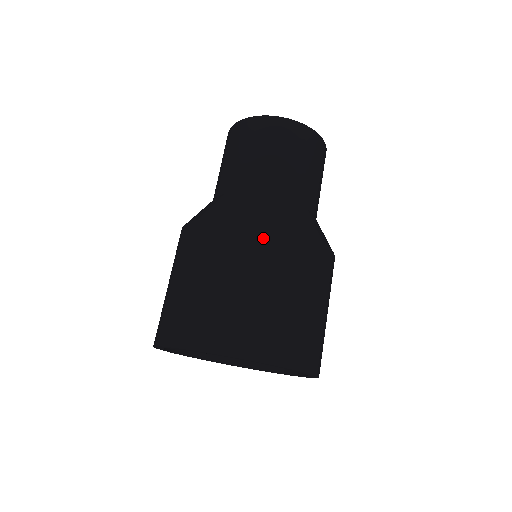
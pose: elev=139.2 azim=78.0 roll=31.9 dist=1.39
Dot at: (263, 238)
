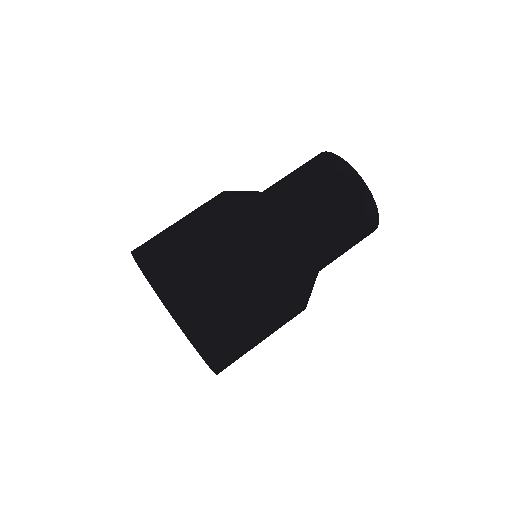
Dot at: (219, 202)
